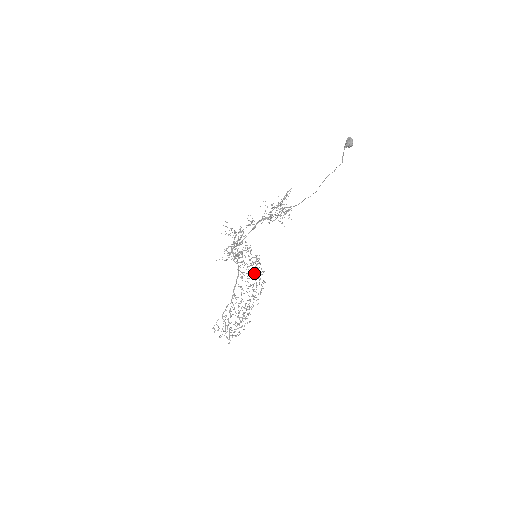
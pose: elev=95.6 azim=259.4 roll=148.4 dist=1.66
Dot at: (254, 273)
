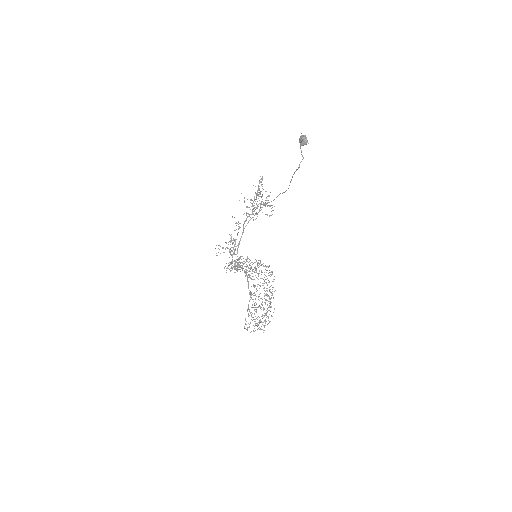
Dot at: (261, 270)
